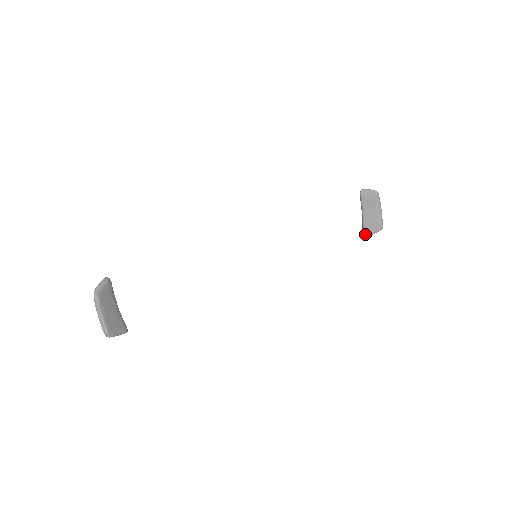
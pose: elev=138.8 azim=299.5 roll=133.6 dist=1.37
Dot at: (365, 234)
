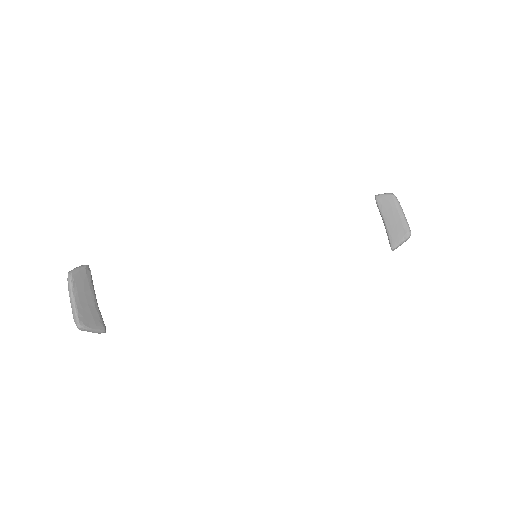
Dot at: (392, 244)
